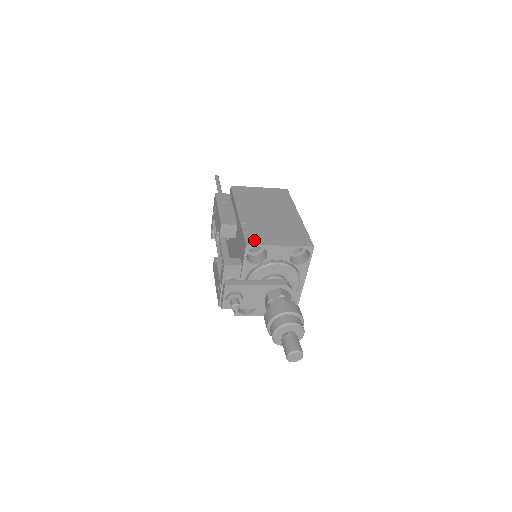
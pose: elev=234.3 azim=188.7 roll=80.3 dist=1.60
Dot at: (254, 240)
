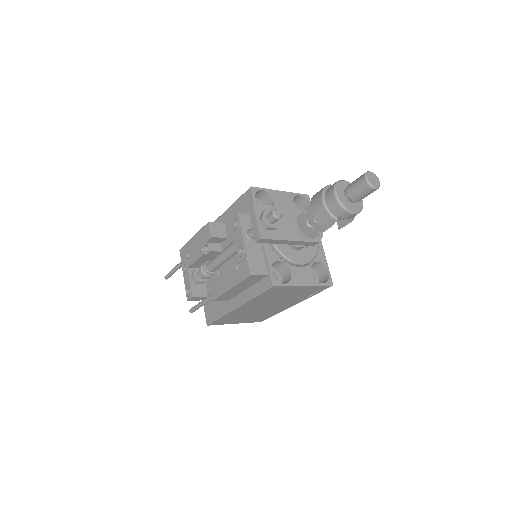
Dot at: occluded
